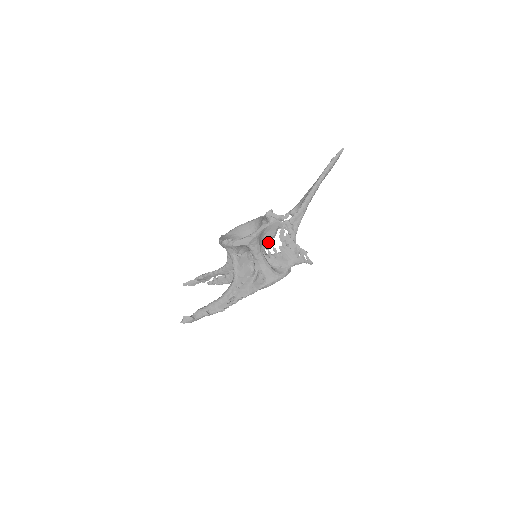
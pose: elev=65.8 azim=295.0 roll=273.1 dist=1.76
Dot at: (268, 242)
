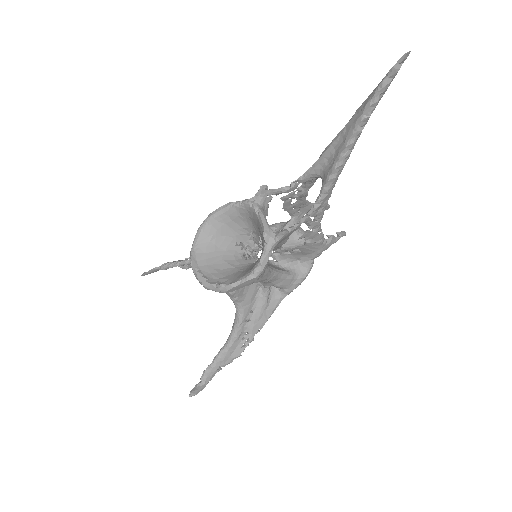
Dot at: (276, 248)
